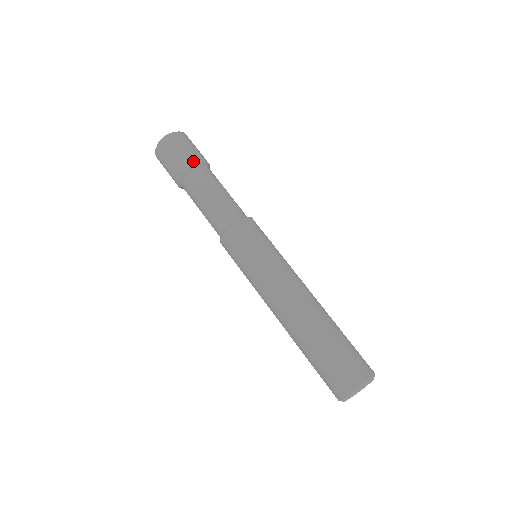
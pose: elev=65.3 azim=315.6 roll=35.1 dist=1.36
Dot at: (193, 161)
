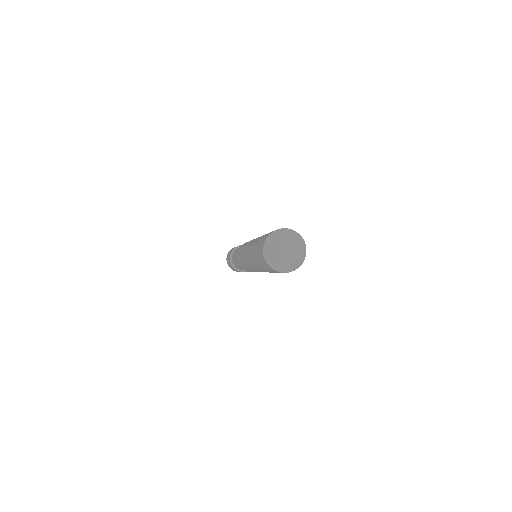
Dot at: occluded
